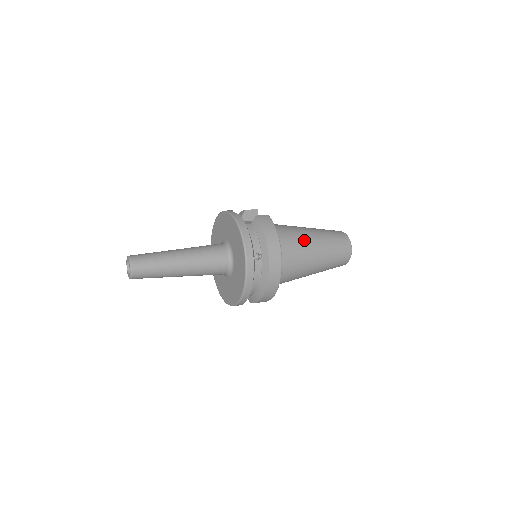
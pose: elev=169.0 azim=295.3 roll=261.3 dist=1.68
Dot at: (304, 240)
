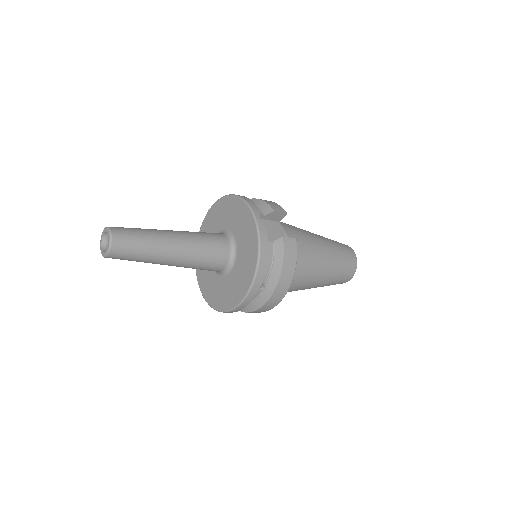
Dot at: (315, 267)
